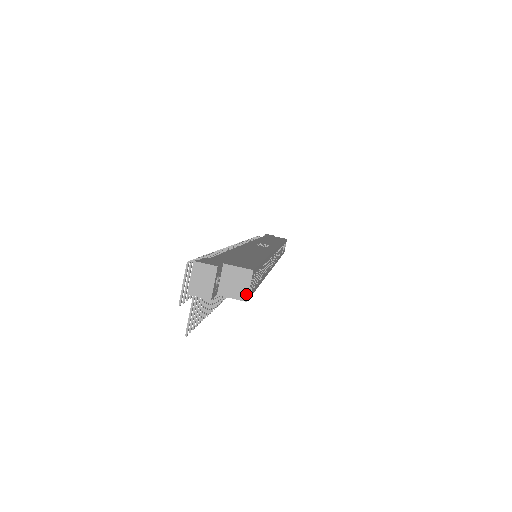
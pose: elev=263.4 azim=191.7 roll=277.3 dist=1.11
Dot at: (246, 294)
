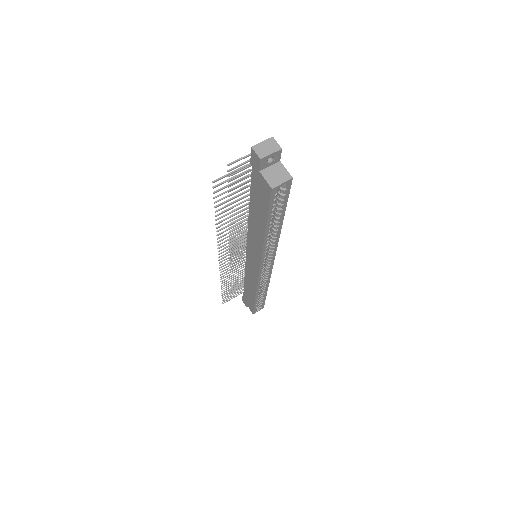
Dot at: (276, 185)
